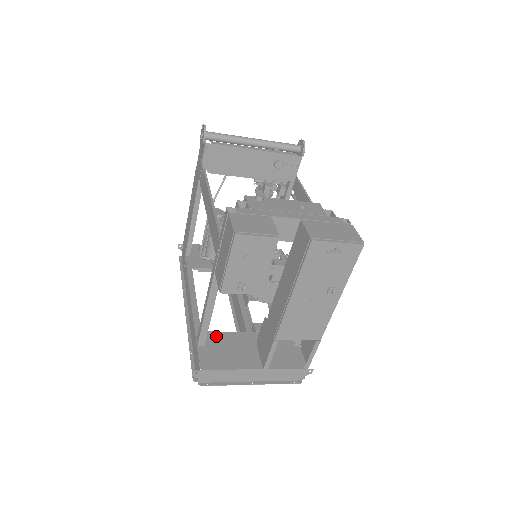
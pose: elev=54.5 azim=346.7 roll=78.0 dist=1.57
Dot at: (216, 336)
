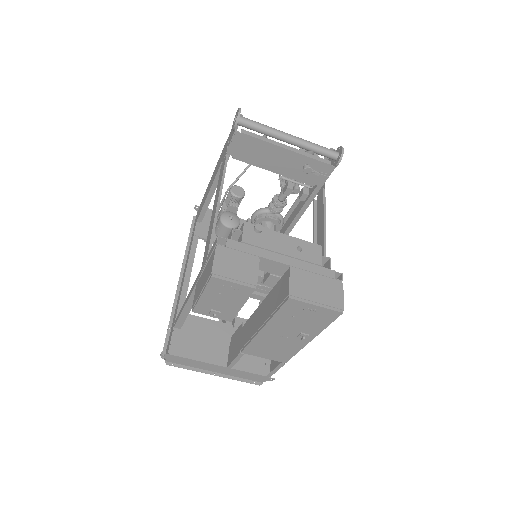
Dot at: (195, 321)
